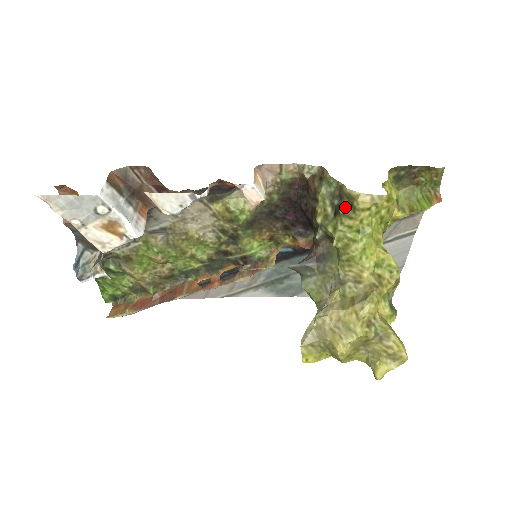
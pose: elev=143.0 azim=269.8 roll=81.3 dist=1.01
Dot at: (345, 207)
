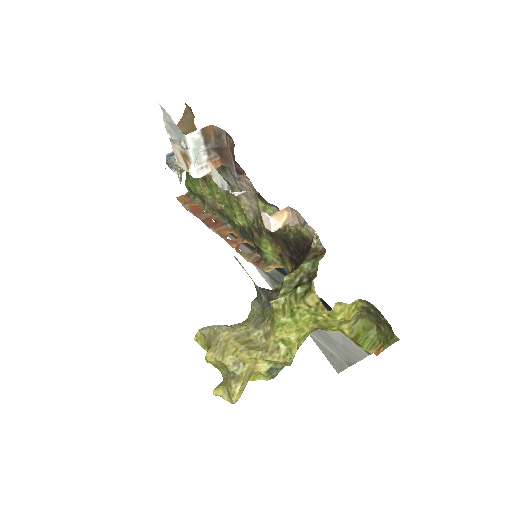
Dot at: (302, 289)
